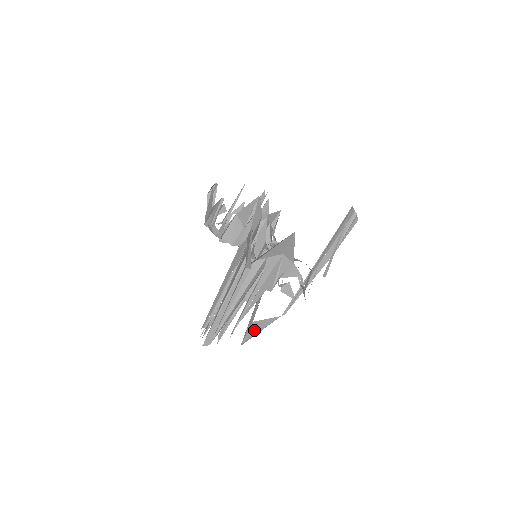
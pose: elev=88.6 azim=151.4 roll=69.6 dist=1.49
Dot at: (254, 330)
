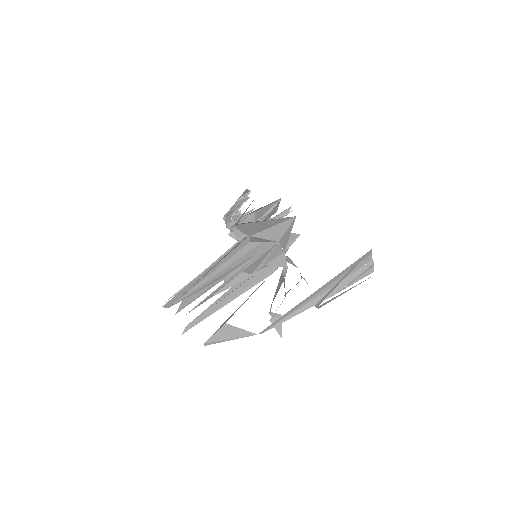
Dot at: (223, 334)
